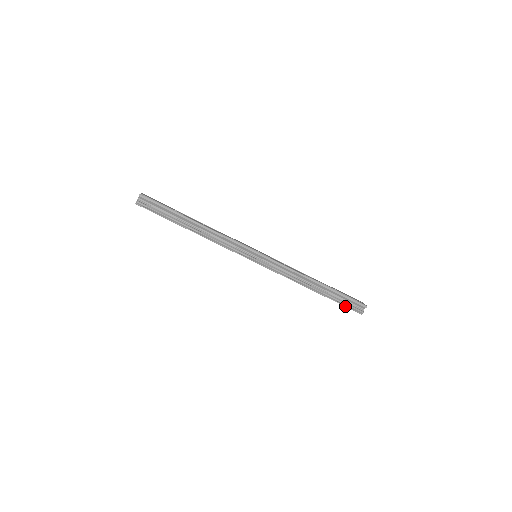
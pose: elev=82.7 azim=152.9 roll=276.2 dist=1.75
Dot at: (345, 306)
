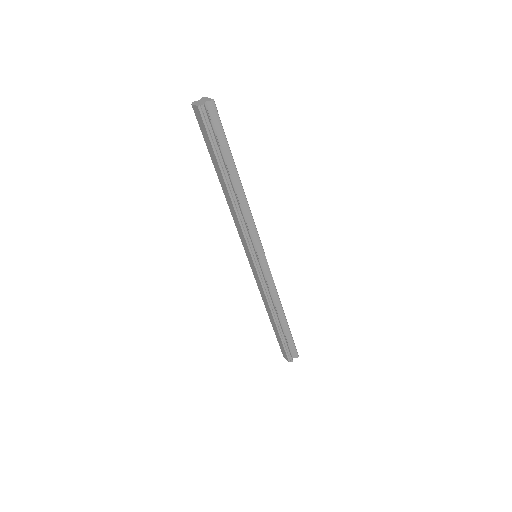
Dot at: (285, 348)
